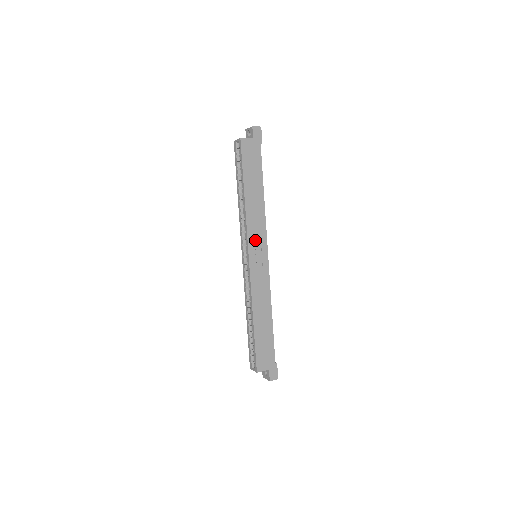
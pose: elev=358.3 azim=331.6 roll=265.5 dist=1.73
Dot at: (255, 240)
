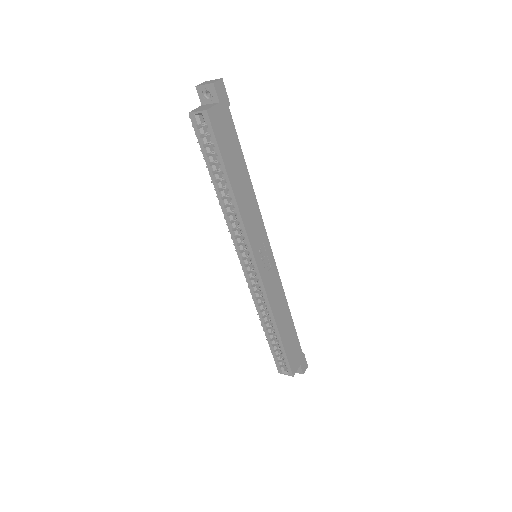
Dot at: (257, 242)
